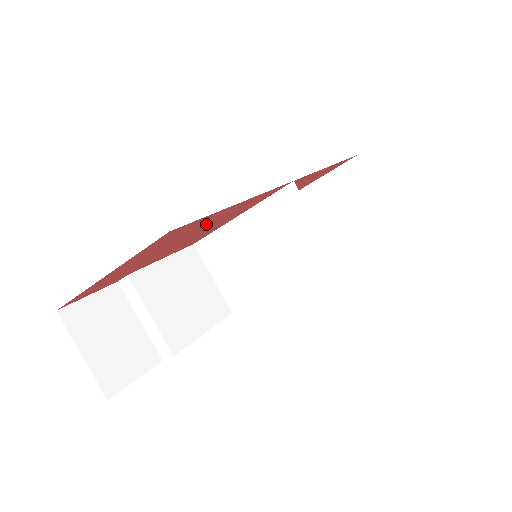
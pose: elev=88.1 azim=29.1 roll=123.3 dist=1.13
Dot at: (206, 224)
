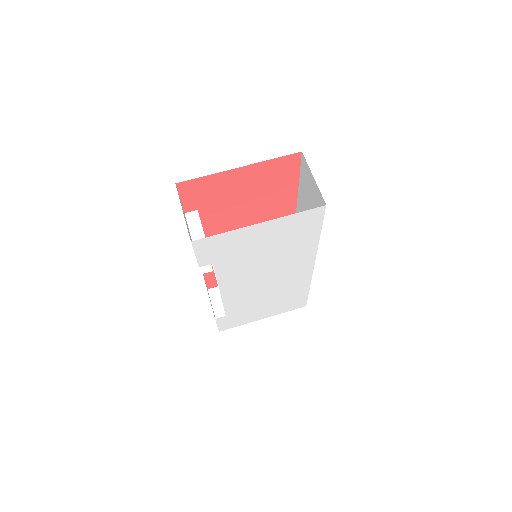
Dot at: (273, 194)
